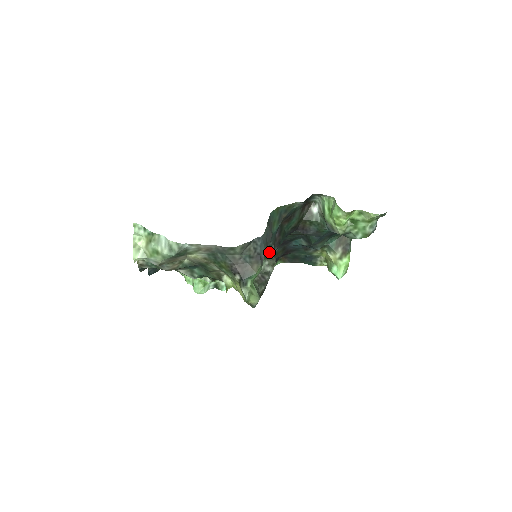
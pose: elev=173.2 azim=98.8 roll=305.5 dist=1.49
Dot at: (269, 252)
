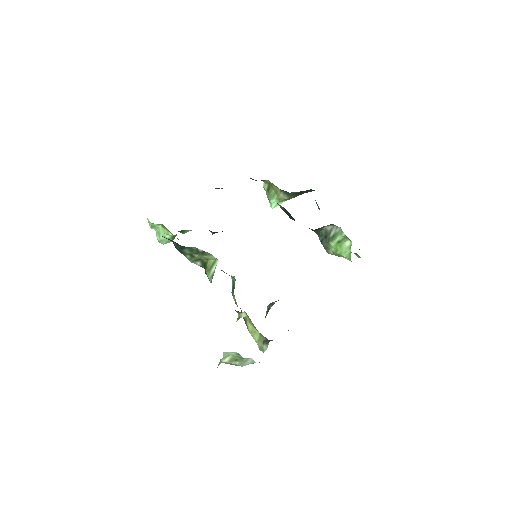
Dot at: occluded
